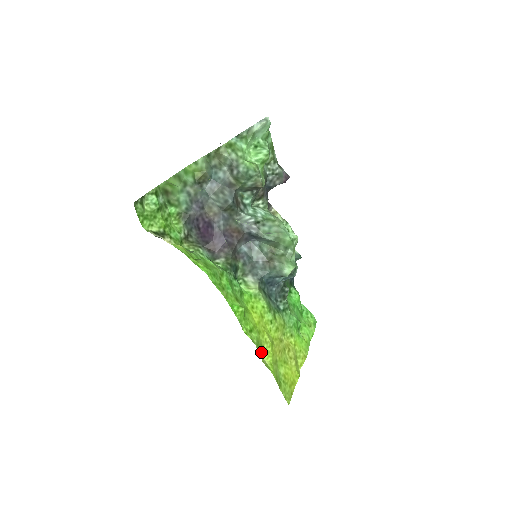
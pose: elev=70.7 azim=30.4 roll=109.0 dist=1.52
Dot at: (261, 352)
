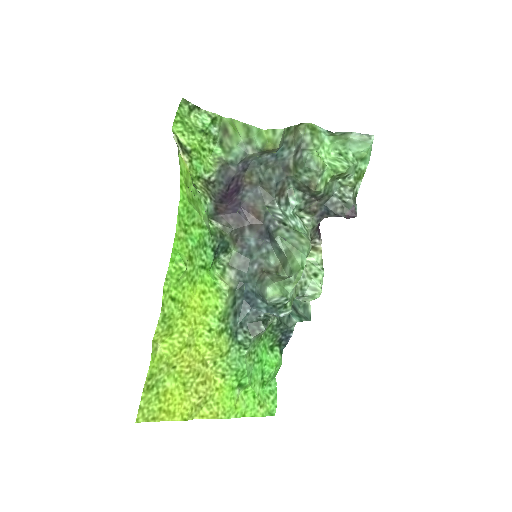
Dot at: (162, 330)
